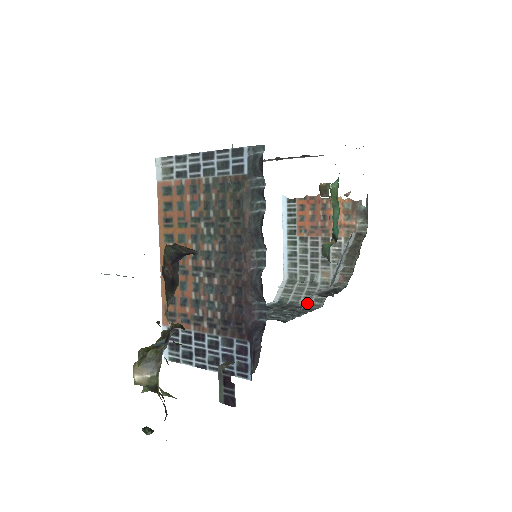
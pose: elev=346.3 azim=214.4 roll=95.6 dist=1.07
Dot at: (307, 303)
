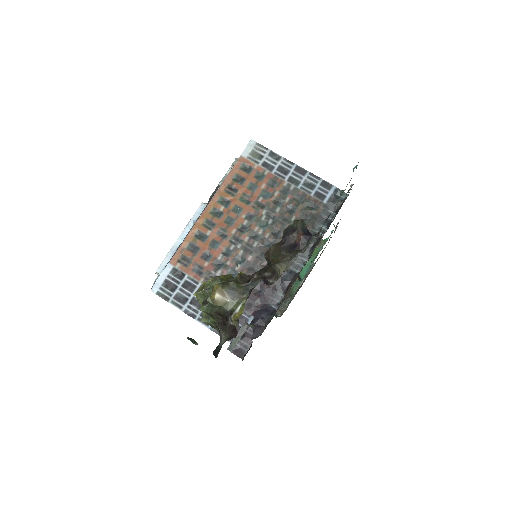
Dot at: occluded
